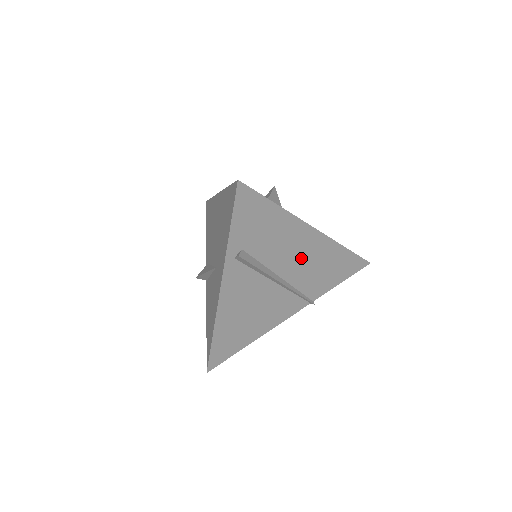
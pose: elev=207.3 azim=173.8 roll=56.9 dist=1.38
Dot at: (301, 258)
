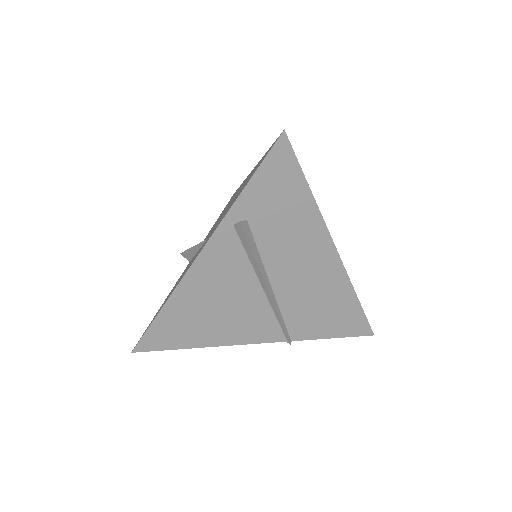
Dot at: (304, 276)
